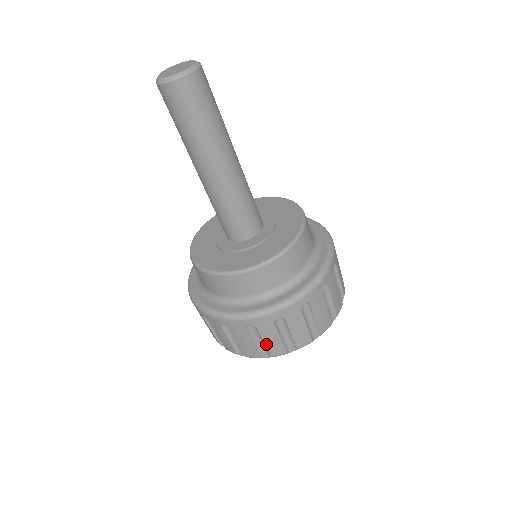
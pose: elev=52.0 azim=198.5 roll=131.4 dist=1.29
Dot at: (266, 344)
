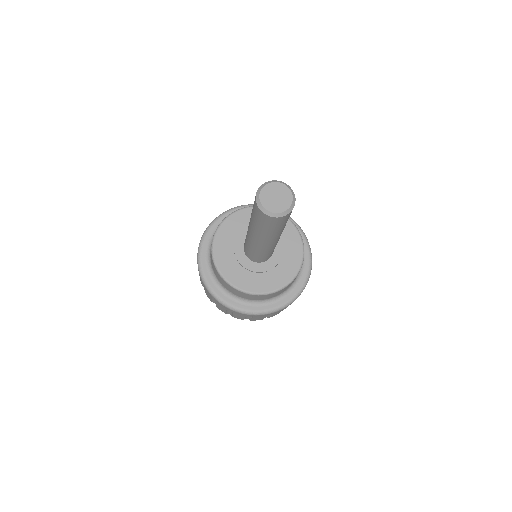
Dot at: (234, 315)
